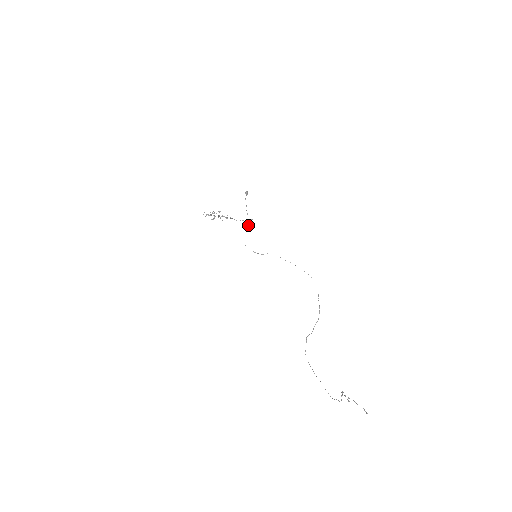
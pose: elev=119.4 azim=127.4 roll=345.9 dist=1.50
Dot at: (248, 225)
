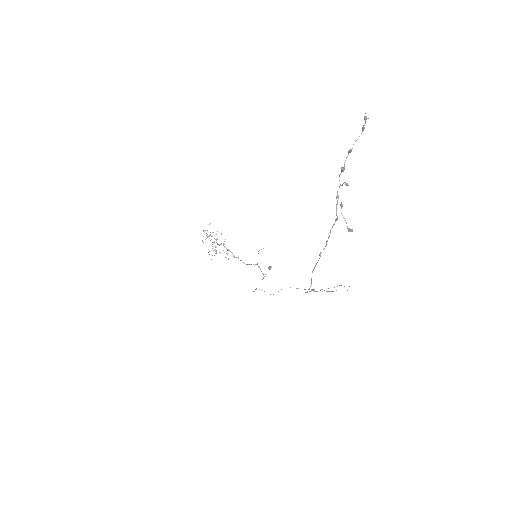
Dot at: (263, 277)
